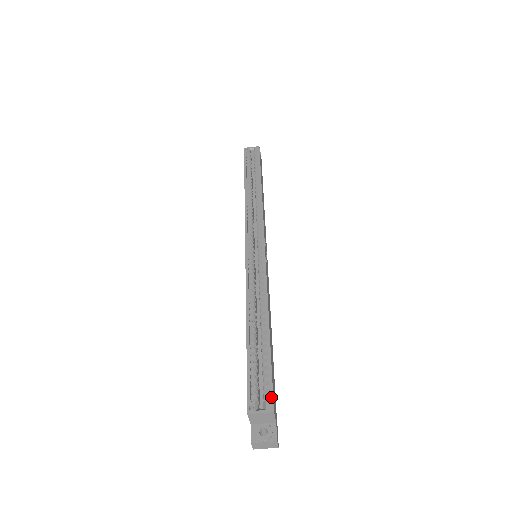
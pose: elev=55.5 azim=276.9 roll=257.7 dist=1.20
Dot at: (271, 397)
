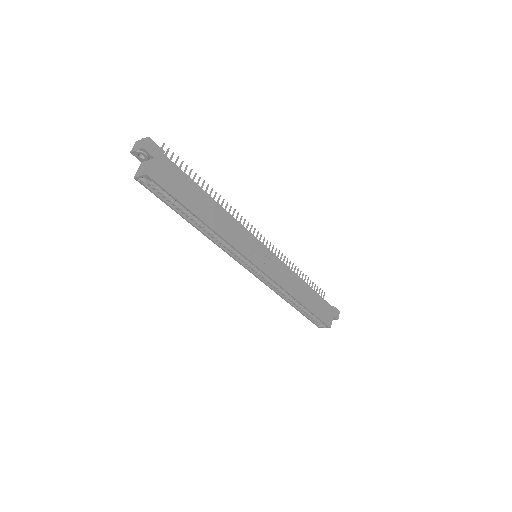
Dot at: (326, 325)
